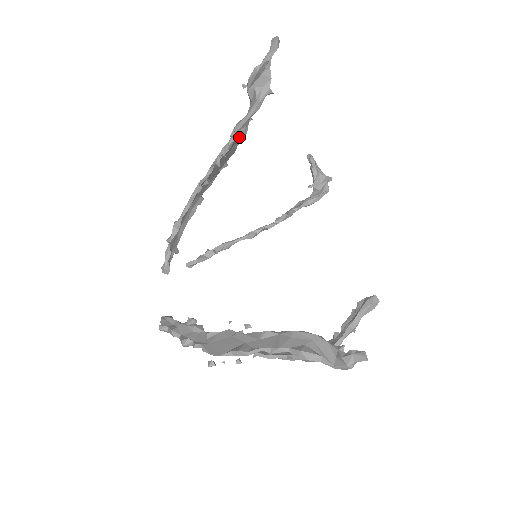
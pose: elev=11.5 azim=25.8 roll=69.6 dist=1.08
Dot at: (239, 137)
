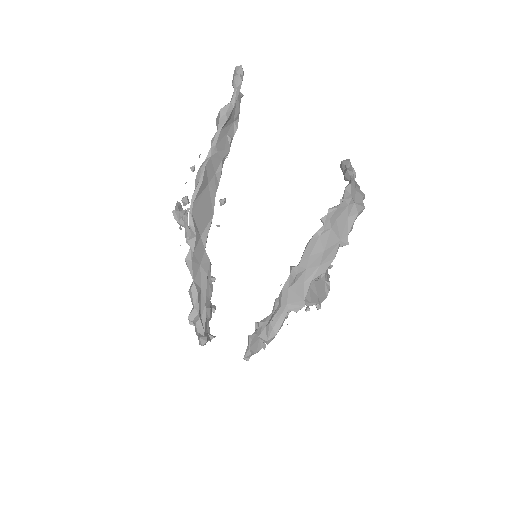
Dot at: occluded
